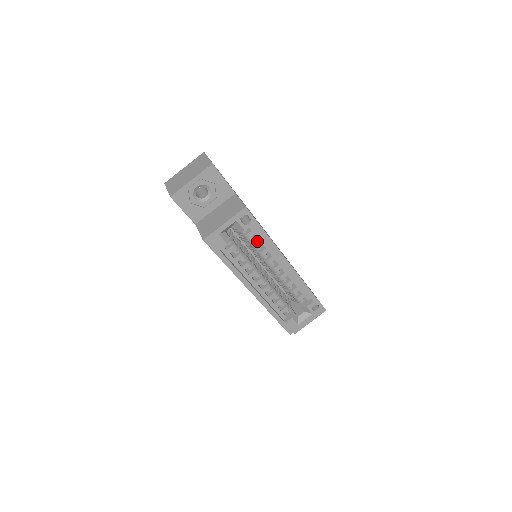
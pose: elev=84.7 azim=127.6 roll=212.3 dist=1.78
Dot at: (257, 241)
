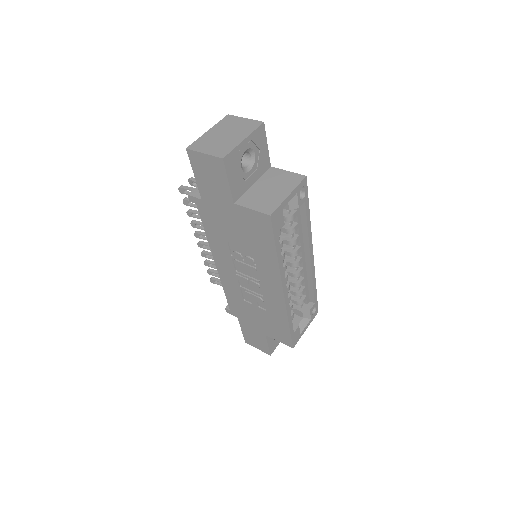
Dot at: (296, 225)
